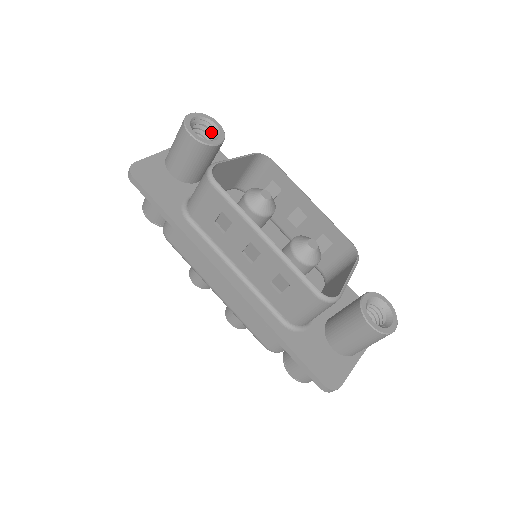
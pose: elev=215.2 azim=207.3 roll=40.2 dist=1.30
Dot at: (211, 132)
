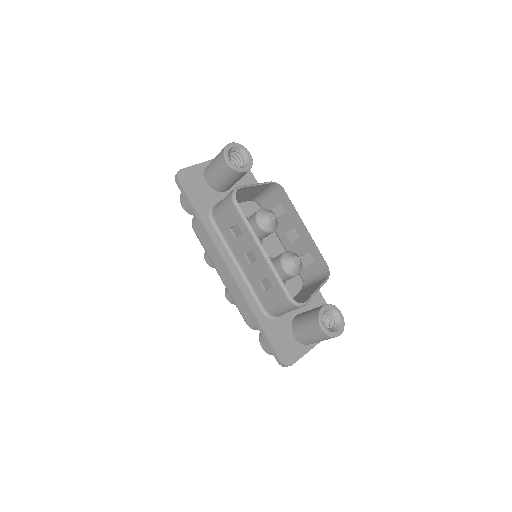
Dot at: (243, 159)
